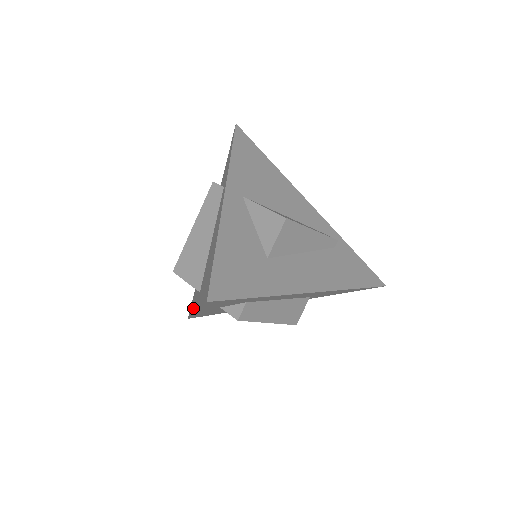
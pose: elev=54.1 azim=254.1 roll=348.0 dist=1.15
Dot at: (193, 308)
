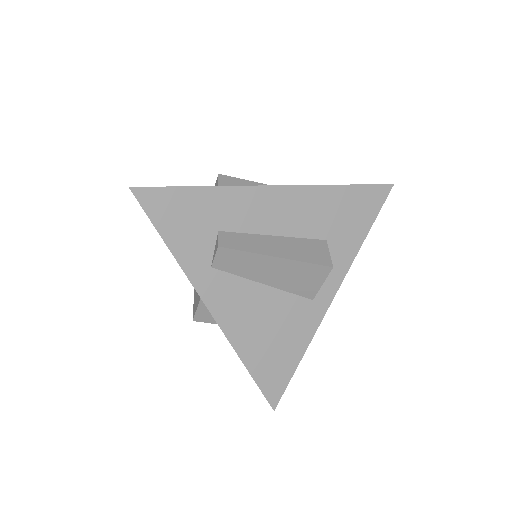
Dot at: occluded
